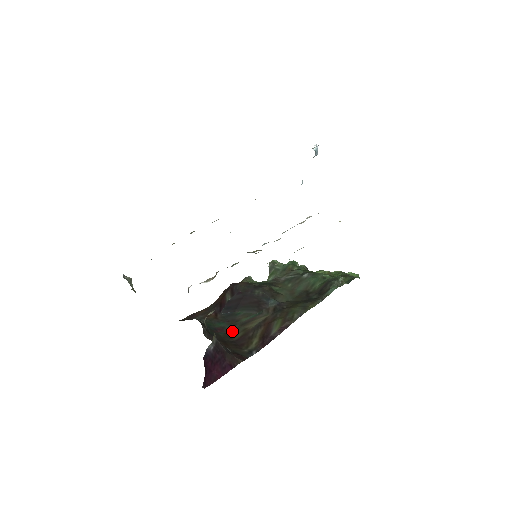
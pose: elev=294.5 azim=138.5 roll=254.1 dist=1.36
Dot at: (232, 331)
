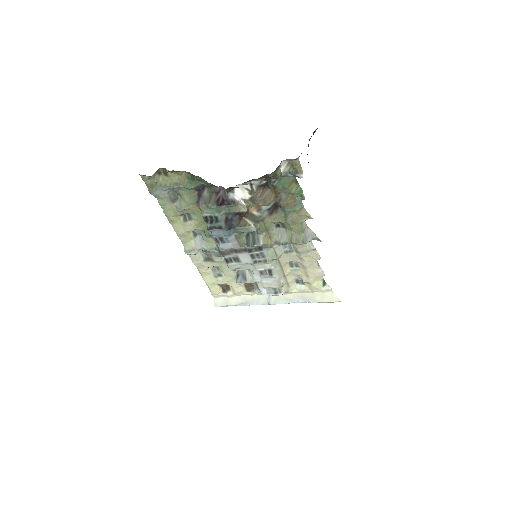
Dot at: occluded
